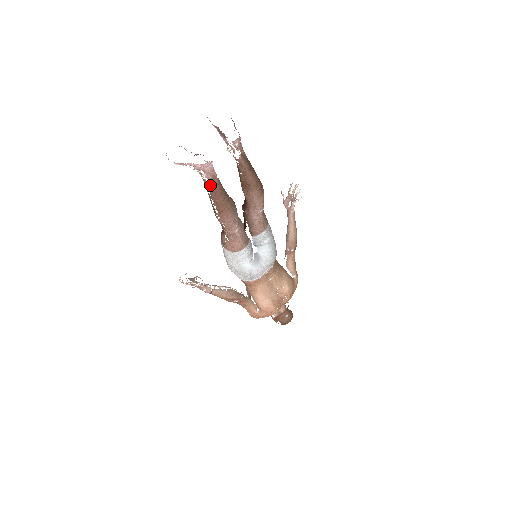
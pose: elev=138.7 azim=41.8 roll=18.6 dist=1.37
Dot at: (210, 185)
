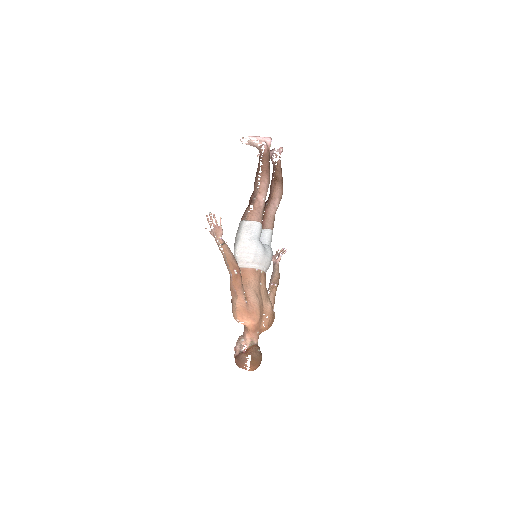
Dot at: (265, 152)
